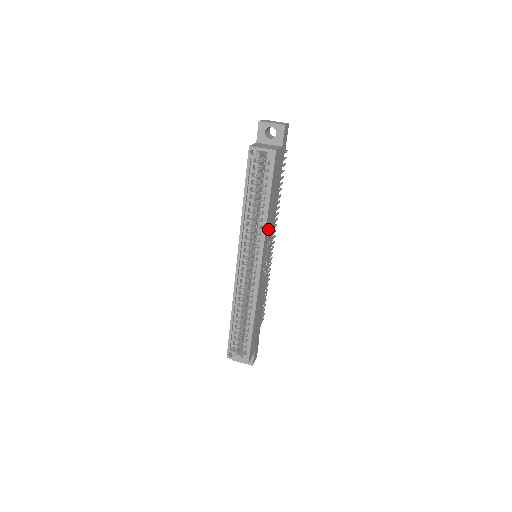
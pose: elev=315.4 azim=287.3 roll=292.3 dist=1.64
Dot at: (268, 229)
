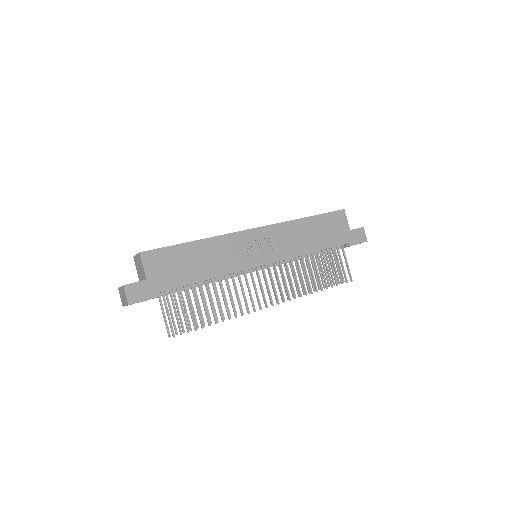
Dot at: (289, 232)
